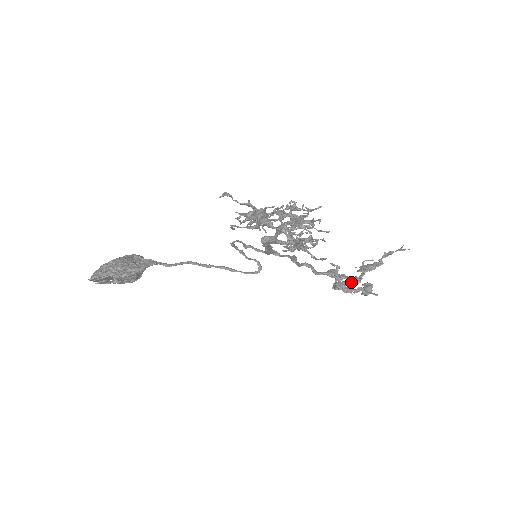
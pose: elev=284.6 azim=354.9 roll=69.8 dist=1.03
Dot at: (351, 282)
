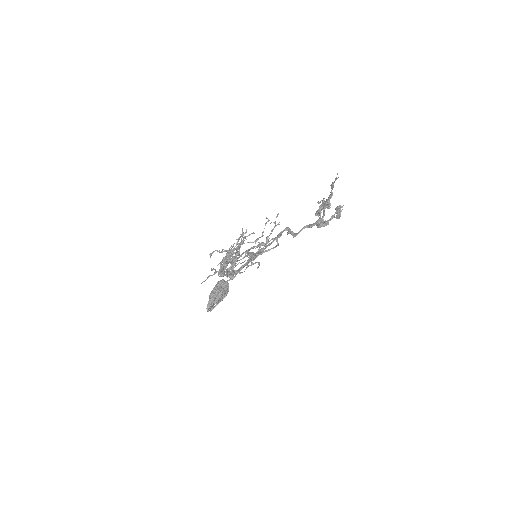
Dot at: (319, 223)
